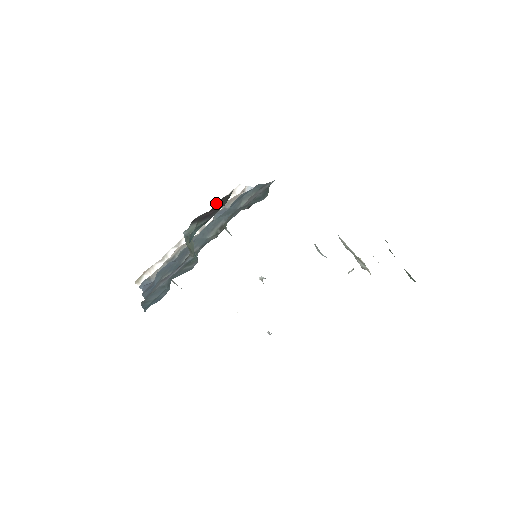
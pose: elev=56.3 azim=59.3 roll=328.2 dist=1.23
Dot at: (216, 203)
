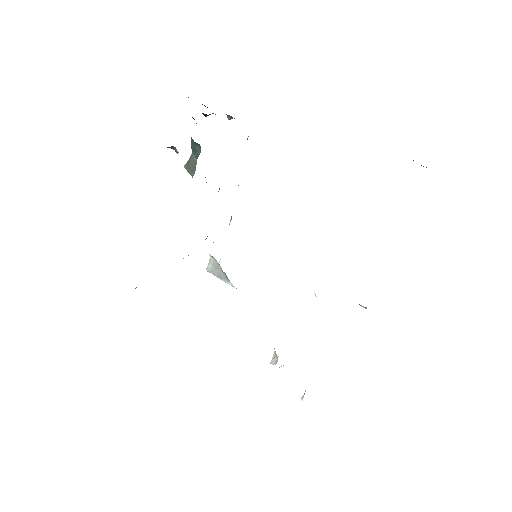
Dot at: occluded
